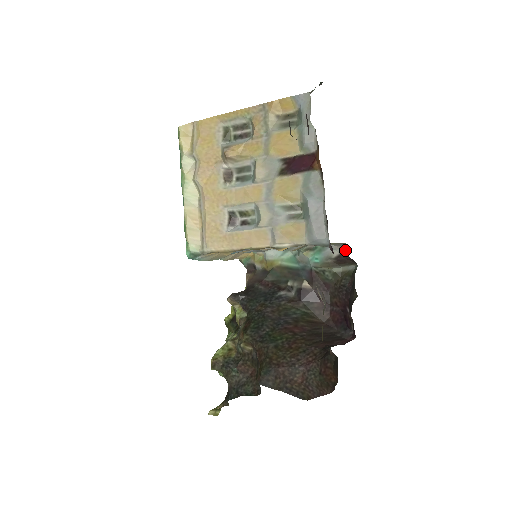
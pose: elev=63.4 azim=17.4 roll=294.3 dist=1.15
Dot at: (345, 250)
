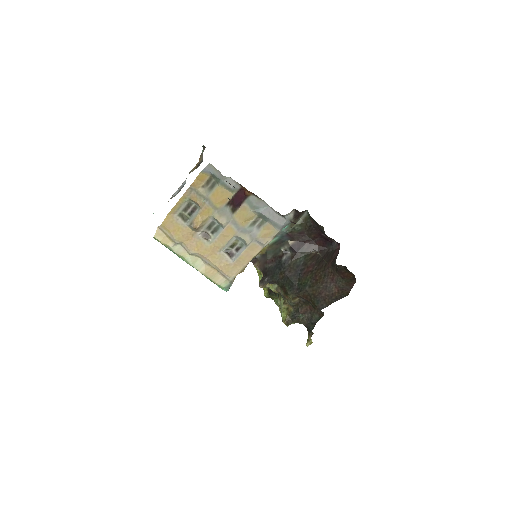
Dot at: (295, 211)
